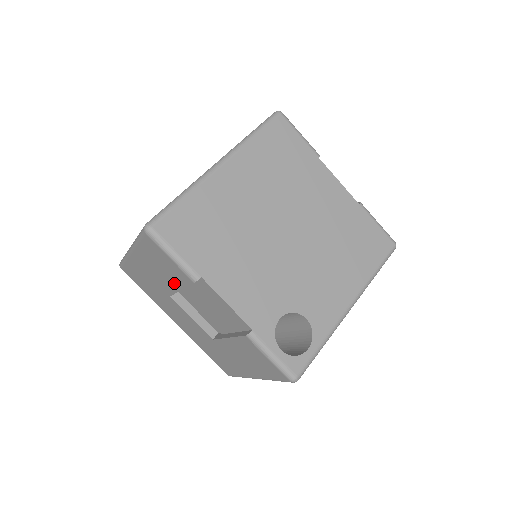
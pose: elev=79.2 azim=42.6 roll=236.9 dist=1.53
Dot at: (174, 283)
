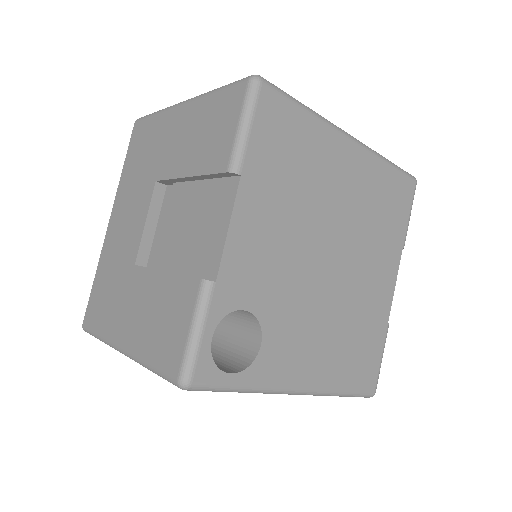
Dot at: (191, 163)
